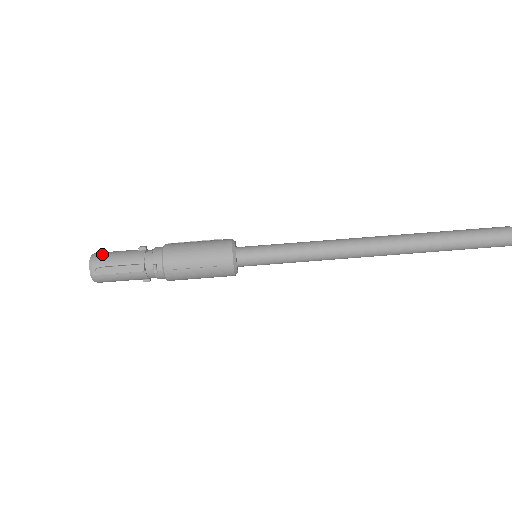
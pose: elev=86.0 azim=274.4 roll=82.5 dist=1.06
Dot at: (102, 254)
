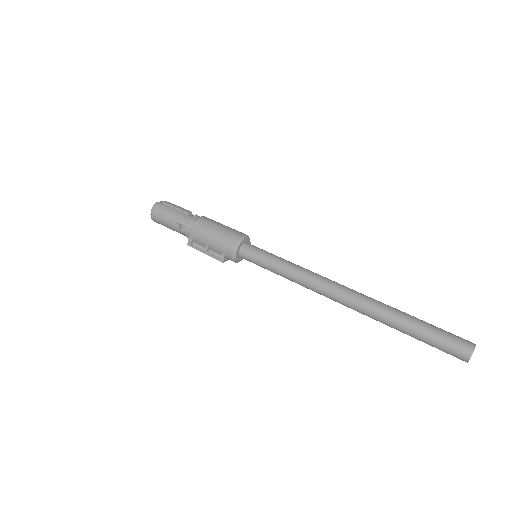
Dot at: occluded
